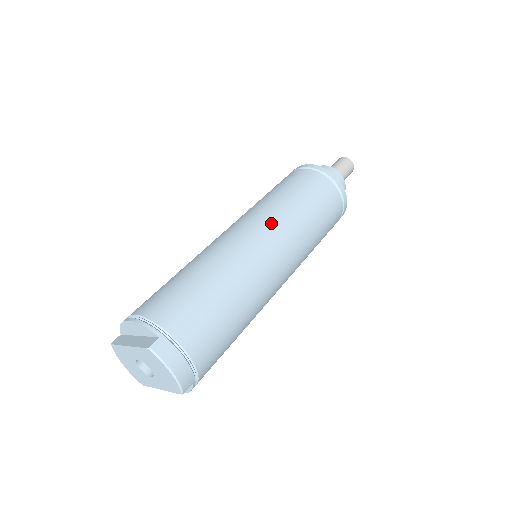
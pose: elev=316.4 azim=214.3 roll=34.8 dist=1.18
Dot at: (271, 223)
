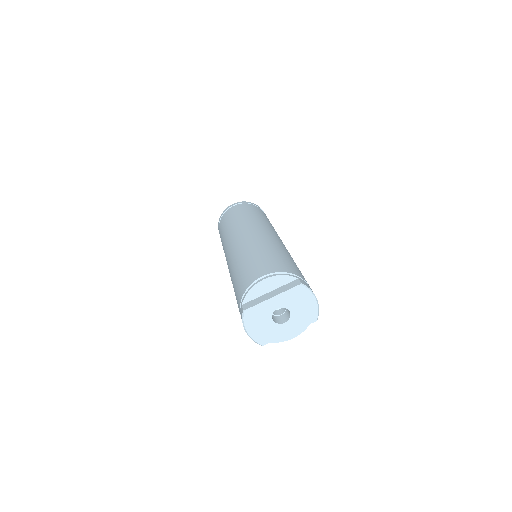
Dot at: (267, 226)
